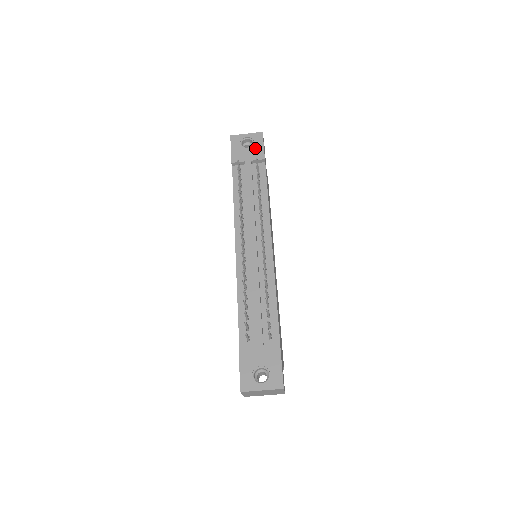
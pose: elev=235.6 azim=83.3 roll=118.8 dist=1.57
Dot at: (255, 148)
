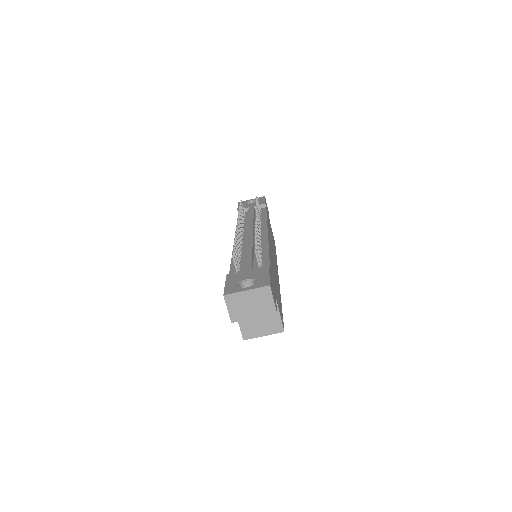
Dot at: occluded
